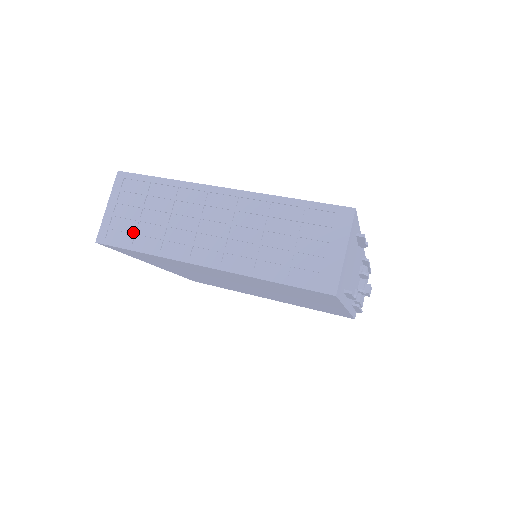
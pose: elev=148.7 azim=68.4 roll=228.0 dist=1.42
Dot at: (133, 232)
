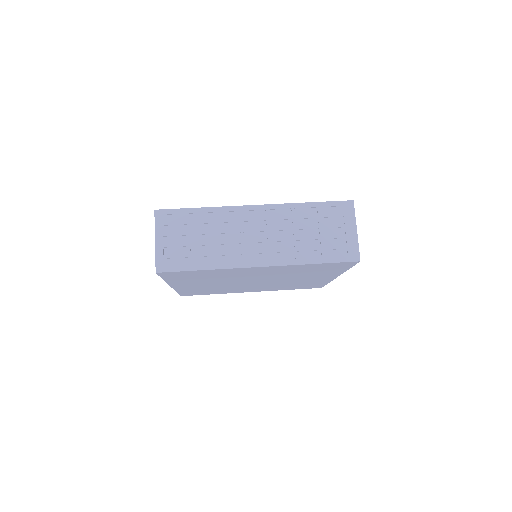
Dot at: (188, 256)
